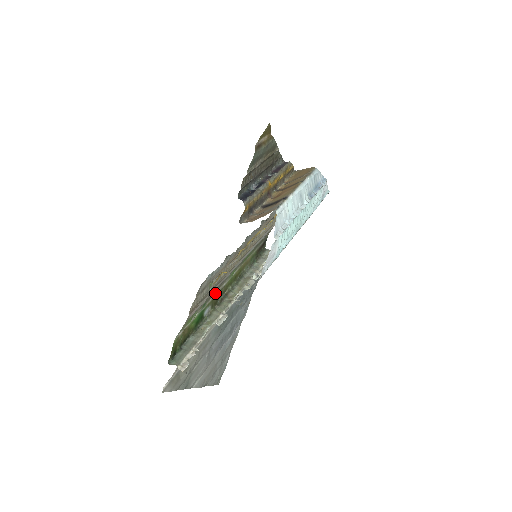
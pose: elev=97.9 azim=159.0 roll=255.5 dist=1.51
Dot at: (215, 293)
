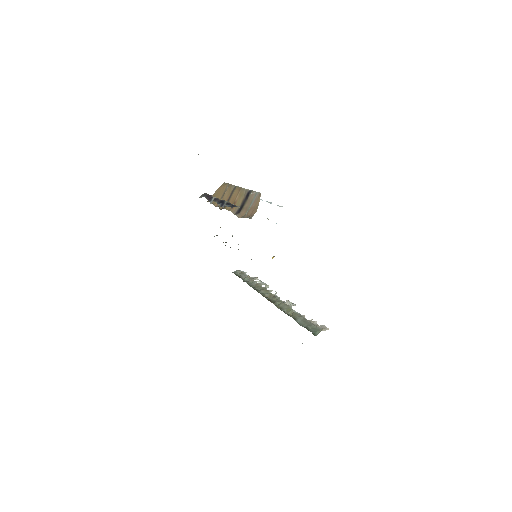
Dot at: occluded
